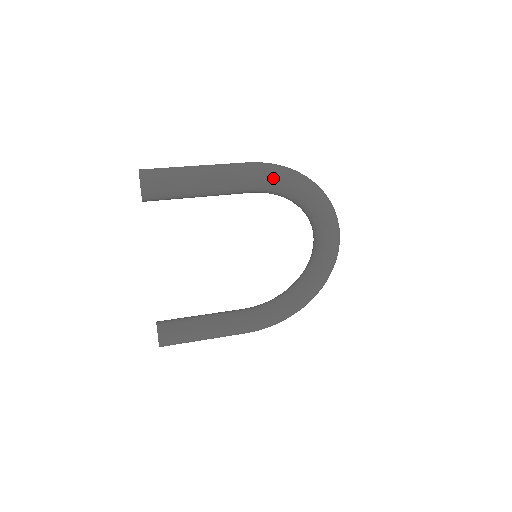
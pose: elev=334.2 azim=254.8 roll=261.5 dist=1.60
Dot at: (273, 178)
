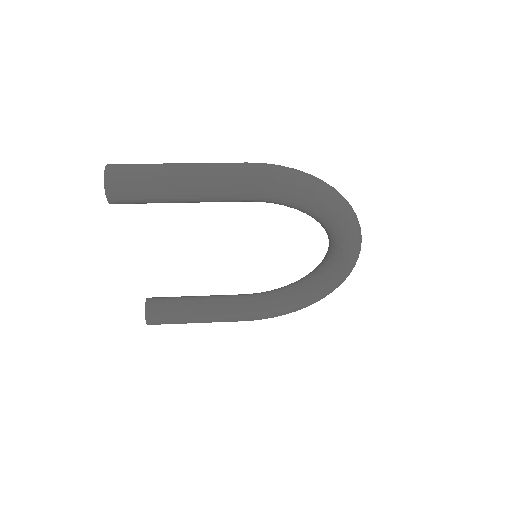
Dot at: (275, 190)
